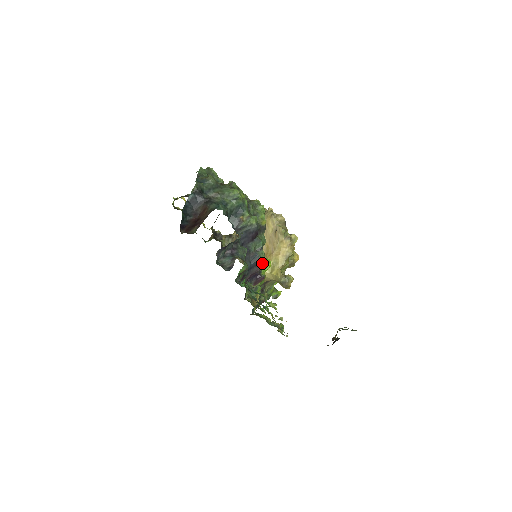
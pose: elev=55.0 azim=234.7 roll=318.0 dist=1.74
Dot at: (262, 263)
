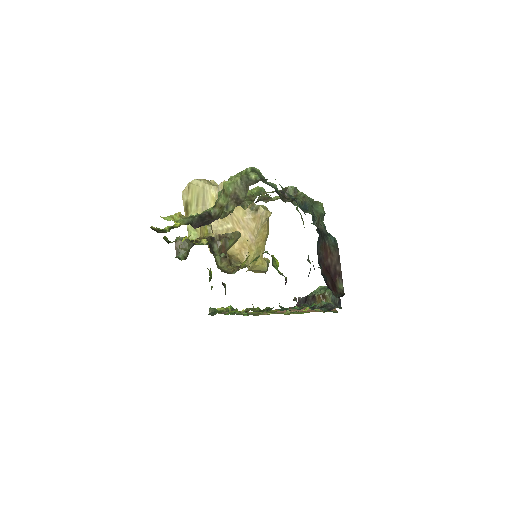
Dot at: (276, 264)
